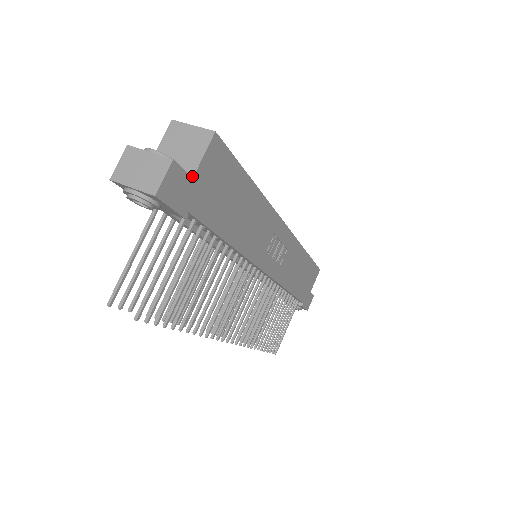
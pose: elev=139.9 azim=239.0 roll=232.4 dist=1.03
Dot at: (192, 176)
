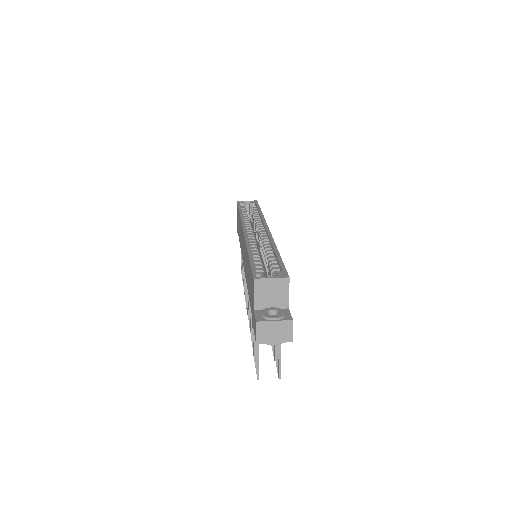
Dot at: (288, 308)
